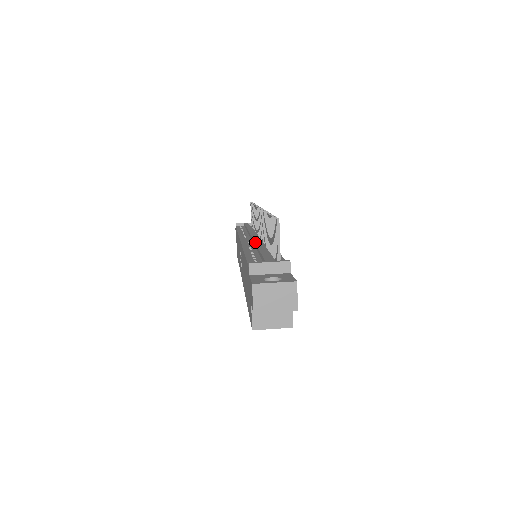
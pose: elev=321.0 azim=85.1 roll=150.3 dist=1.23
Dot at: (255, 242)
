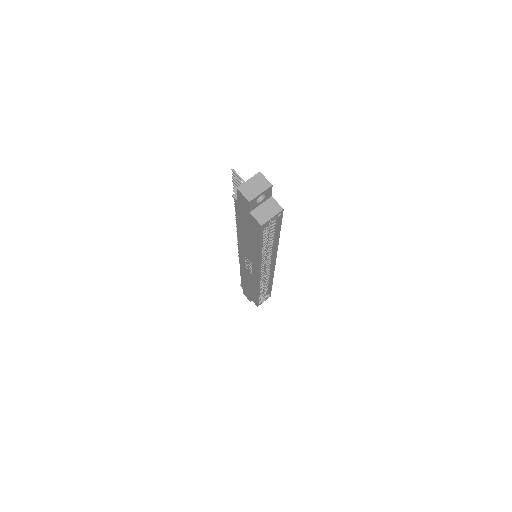
Dot at: occluded
